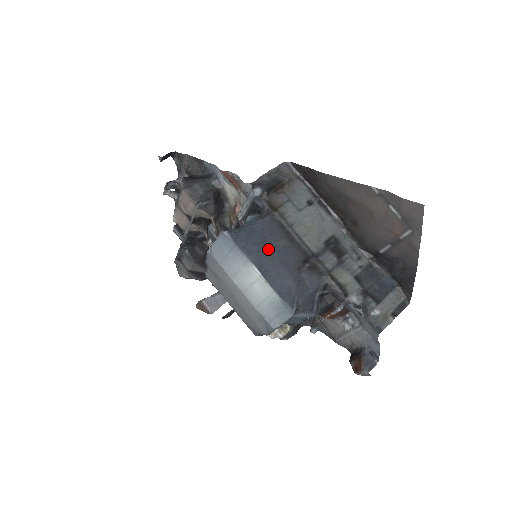
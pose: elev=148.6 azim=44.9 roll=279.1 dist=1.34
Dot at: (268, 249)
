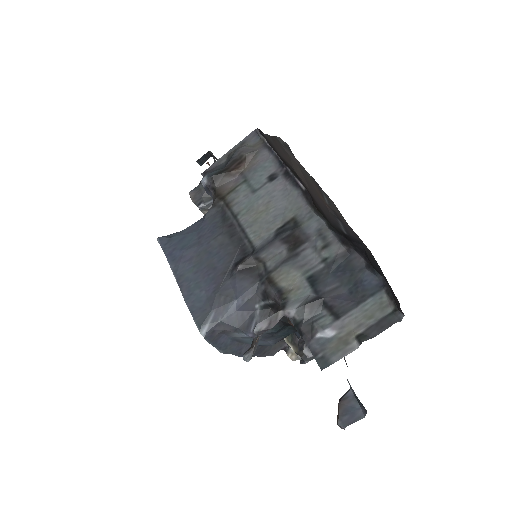
Dot at: (198, 252)
